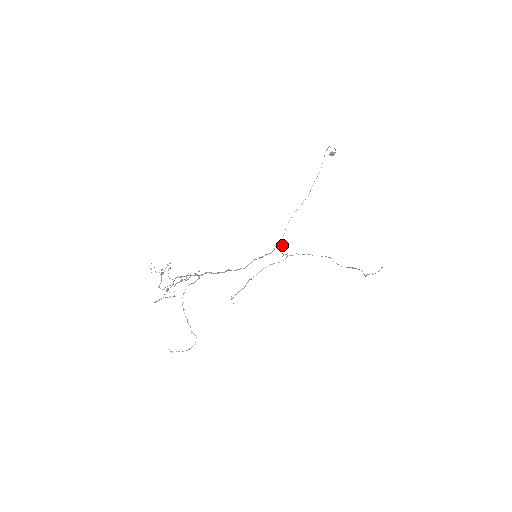
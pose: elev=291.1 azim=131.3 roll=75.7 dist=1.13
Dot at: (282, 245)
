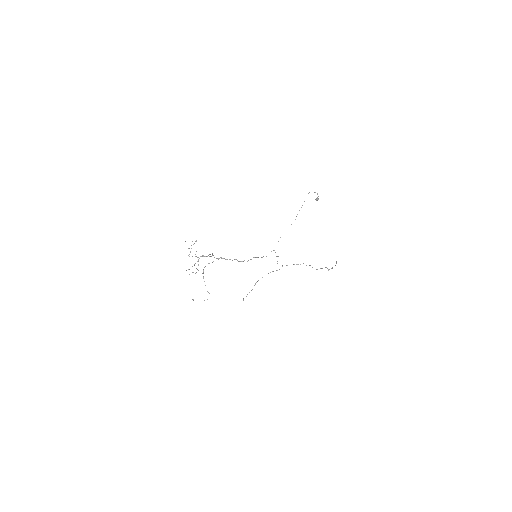
Dot at: (275, 252)
